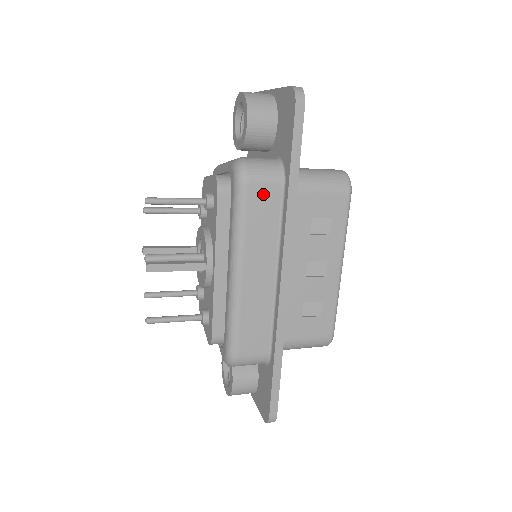
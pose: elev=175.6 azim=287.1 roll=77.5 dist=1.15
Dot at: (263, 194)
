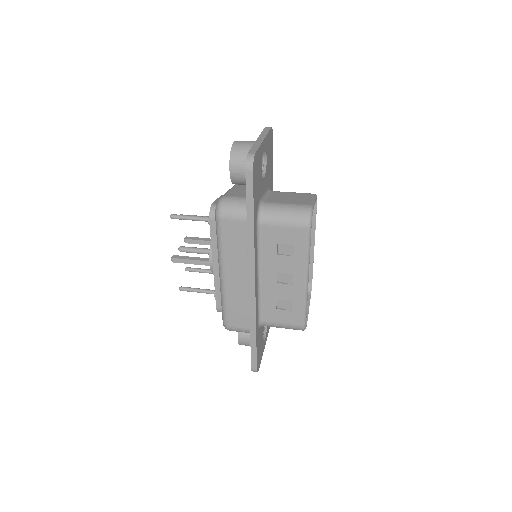
Dot at: (233, 227)
